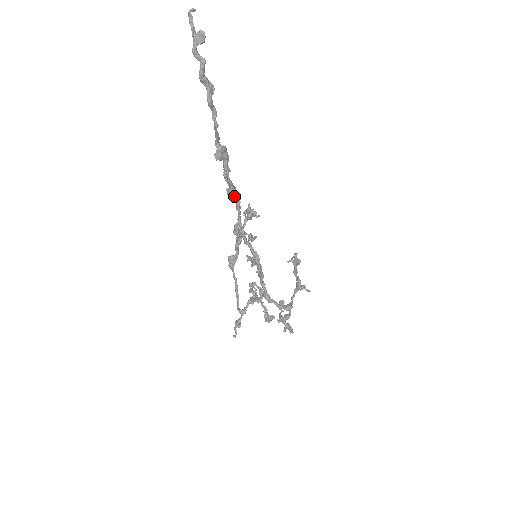
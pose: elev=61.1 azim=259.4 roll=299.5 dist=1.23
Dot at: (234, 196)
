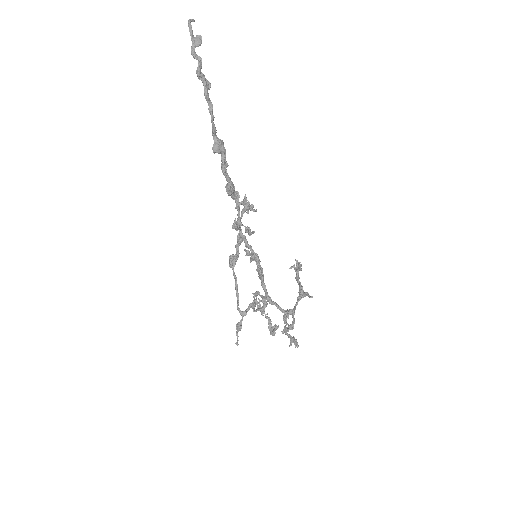
Dot at: (232, 192)
